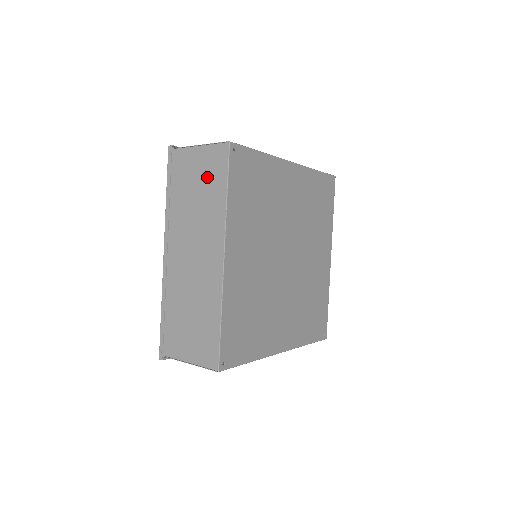
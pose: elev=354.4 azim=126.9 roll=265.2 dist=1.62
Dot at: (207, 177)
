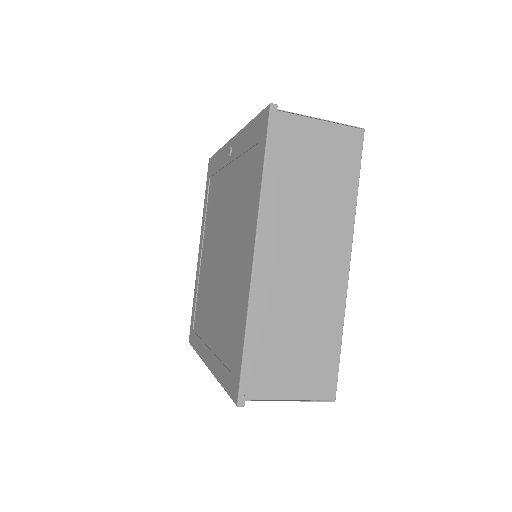
Dot at: (331, 163)
